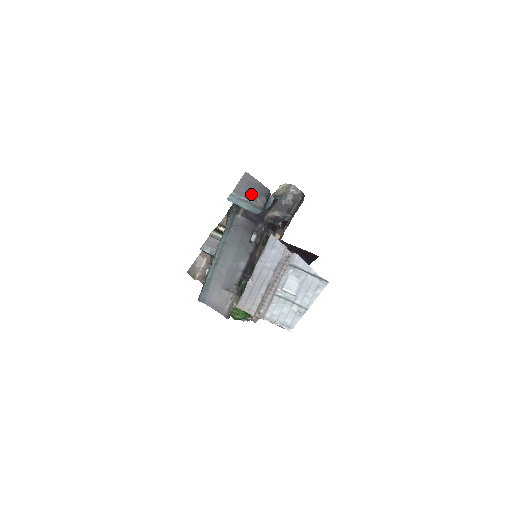
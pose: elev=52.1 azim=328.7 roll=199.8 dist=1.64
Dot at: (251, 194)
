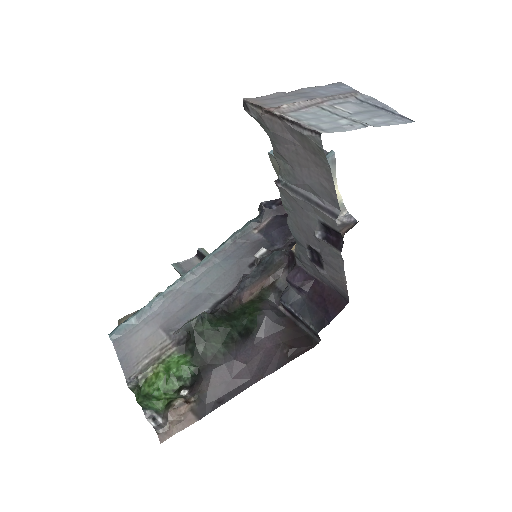
Dot at: occluded
